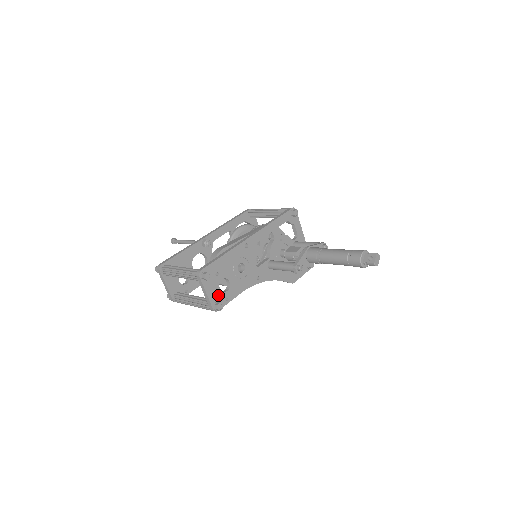
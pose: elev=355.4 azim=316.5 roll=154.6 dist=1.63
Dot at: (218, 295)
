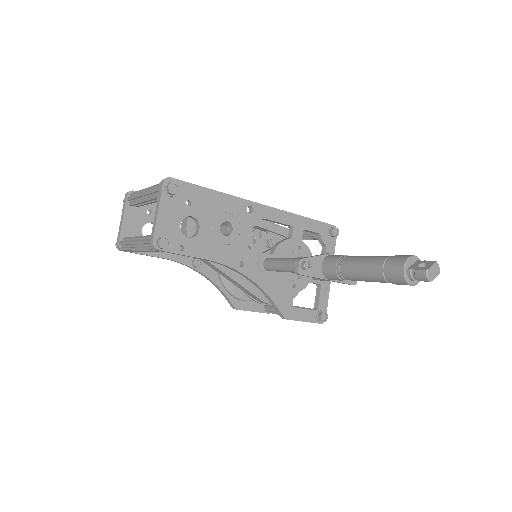
Dot at: (173, 230)
